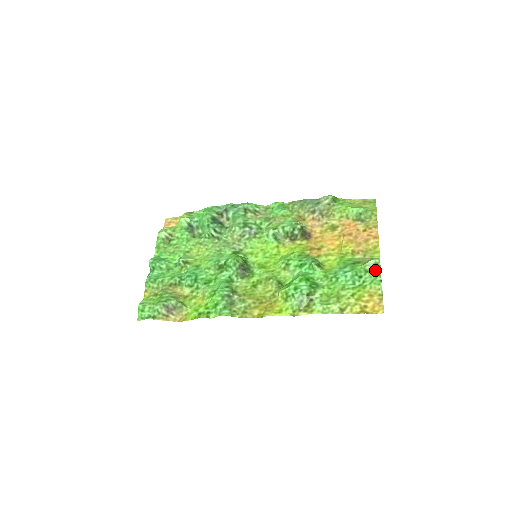
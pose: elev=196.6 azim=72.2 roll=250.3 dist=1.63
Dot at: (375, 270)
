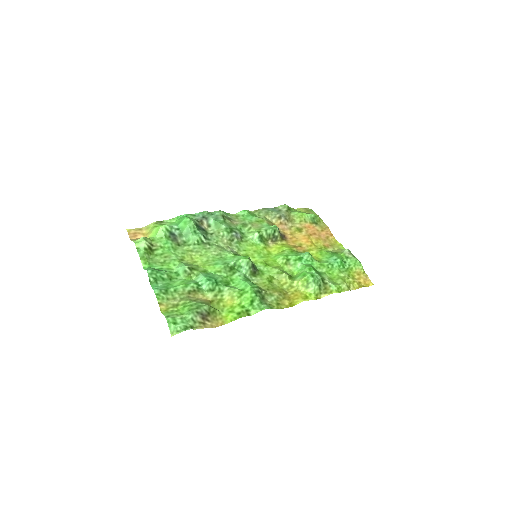
Dot at: (353, 256)
